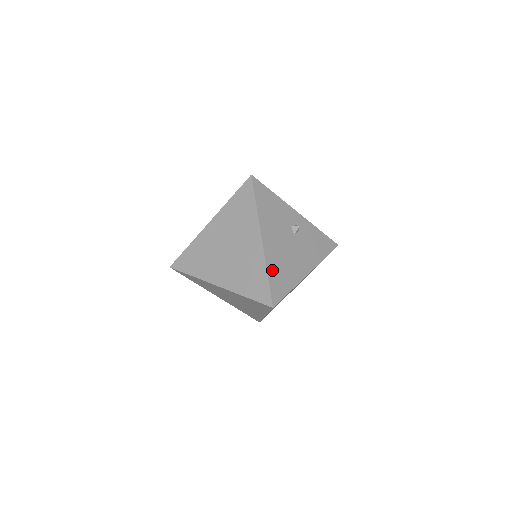
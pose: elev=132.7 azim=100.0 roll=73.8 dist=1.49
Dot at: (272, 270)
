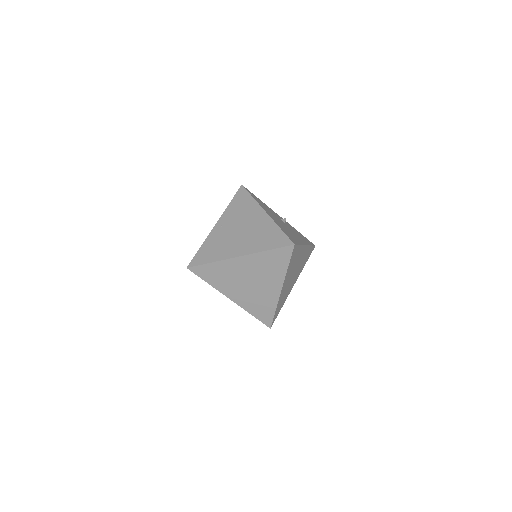
Dot at: (282, 228)
